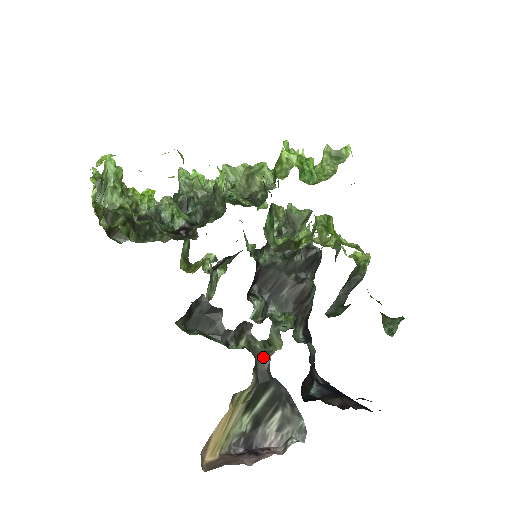
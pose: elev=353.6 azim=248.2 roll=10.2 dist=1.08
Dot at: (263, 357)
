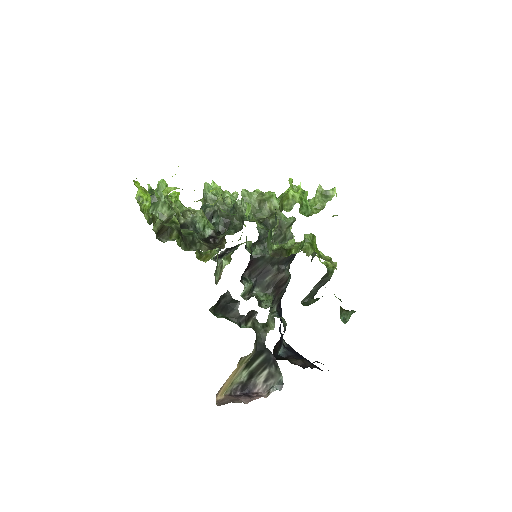
Dot at: (261, 334)
